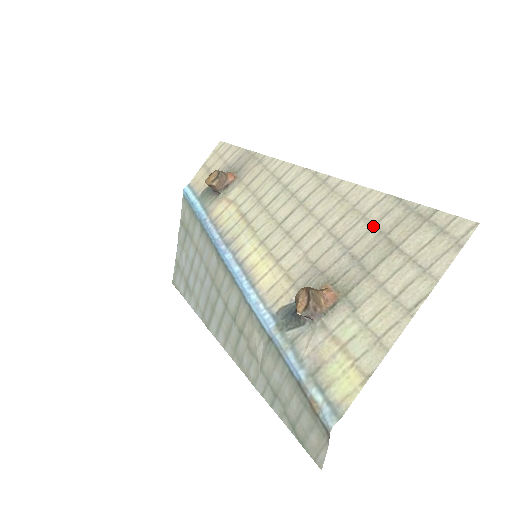
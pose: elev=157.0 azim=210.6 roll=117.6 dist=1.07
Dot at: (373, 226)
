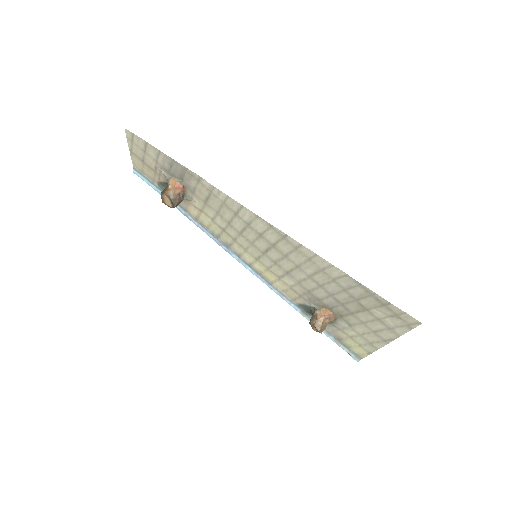
Dot at: (344, 290)
